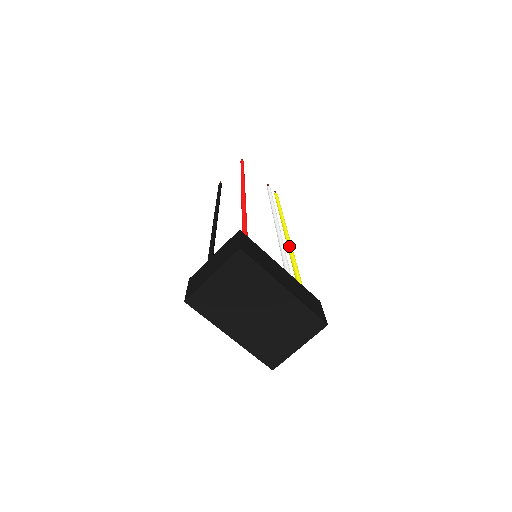
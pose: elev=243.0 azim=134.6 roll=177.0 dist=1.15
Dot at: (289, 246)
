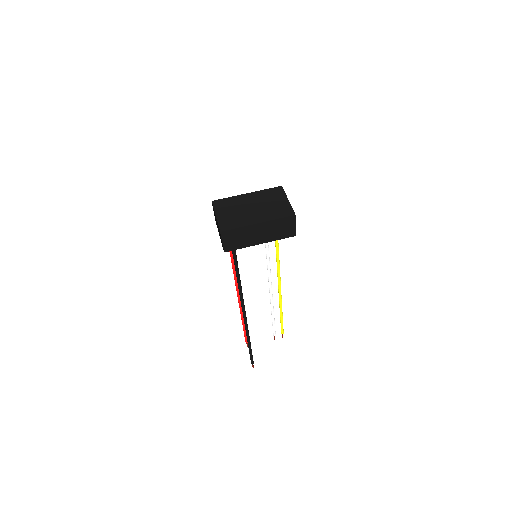
Dot at: occluded
